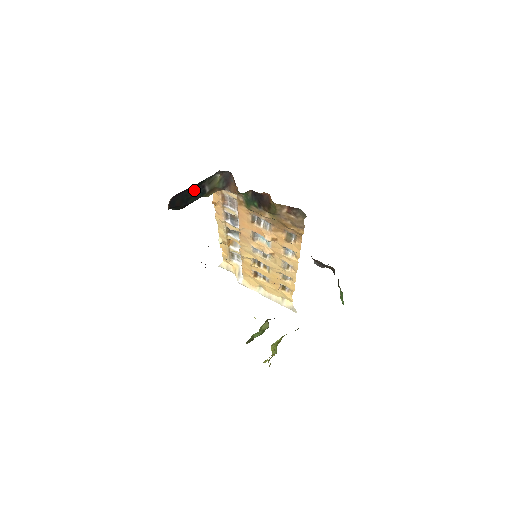
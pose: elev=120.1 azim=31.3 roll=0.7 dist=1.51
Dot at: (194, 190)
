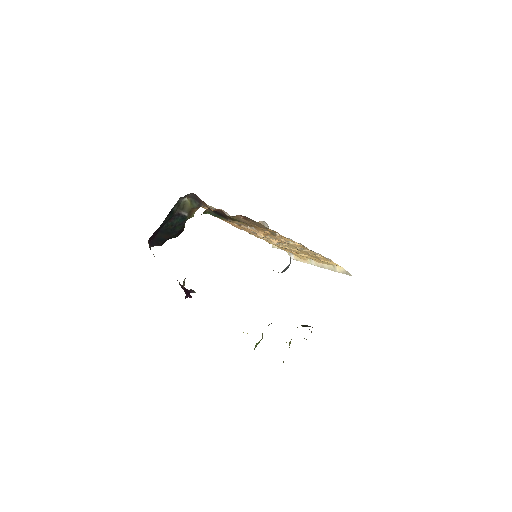
Dot at: (171, 222)
